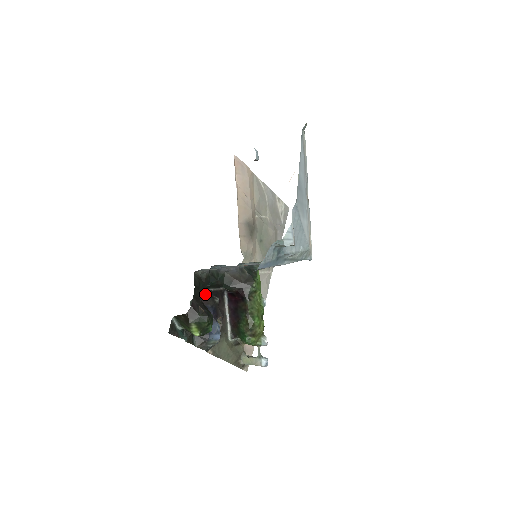
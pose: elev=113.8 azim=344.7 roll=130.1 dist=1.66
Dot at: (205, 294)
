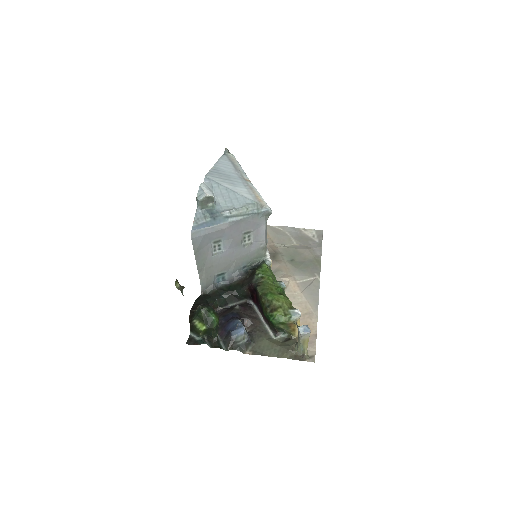
Dot at: (225, 309)
